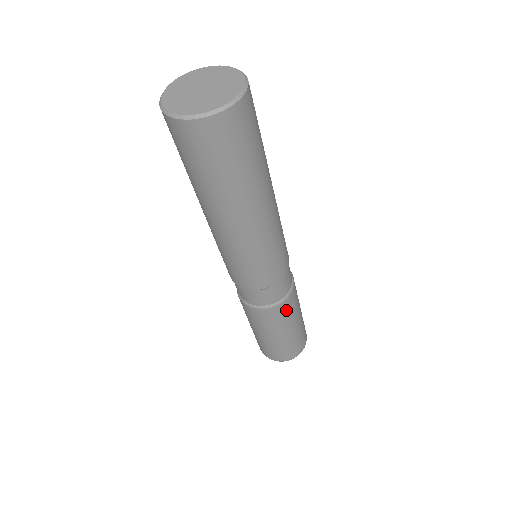
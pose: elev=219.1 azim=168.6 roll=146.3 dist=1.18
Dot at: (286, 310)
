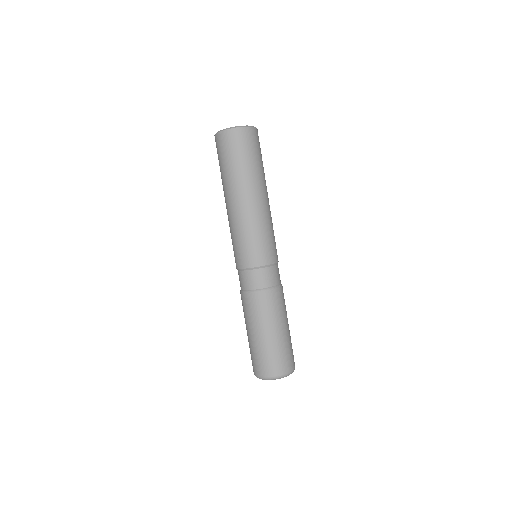
Dot at: (283, 298)
